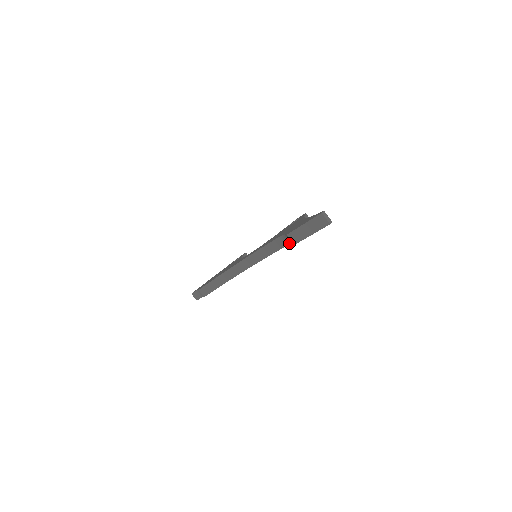
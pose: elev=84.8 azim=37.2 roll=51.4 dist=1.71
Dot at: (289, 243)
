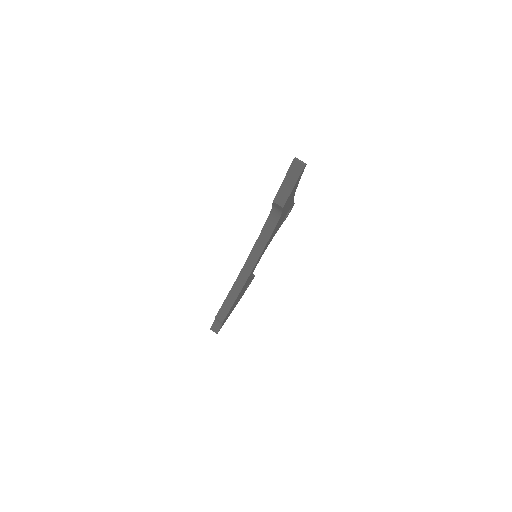
Dot at: (279, 216)
